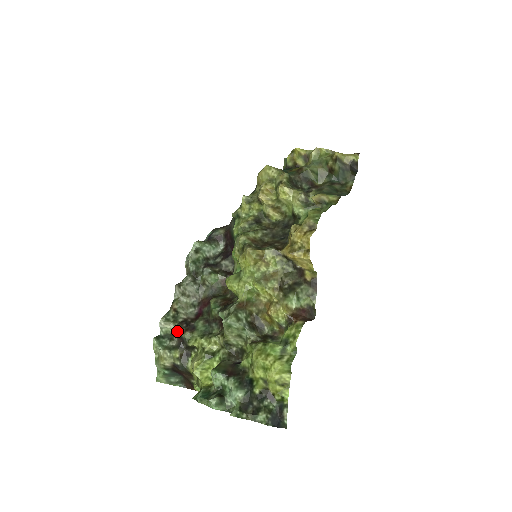
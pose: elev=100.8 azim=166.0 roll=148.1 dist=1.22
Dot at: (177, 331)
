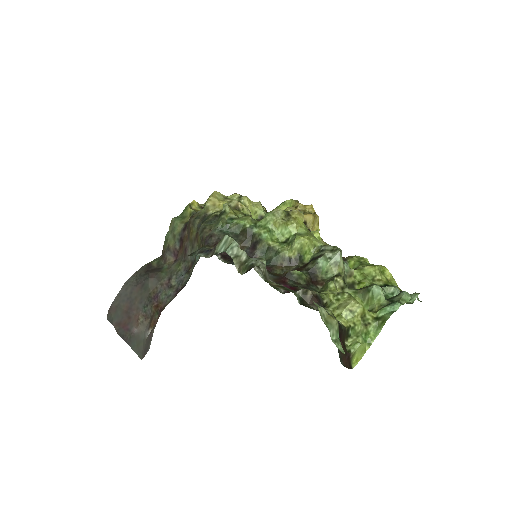
Dot at: (310, 291)
